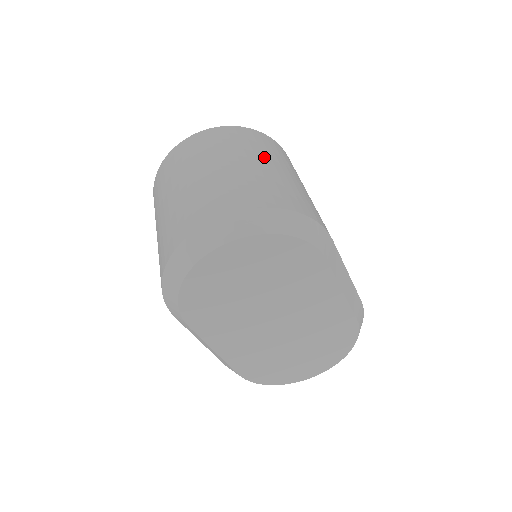
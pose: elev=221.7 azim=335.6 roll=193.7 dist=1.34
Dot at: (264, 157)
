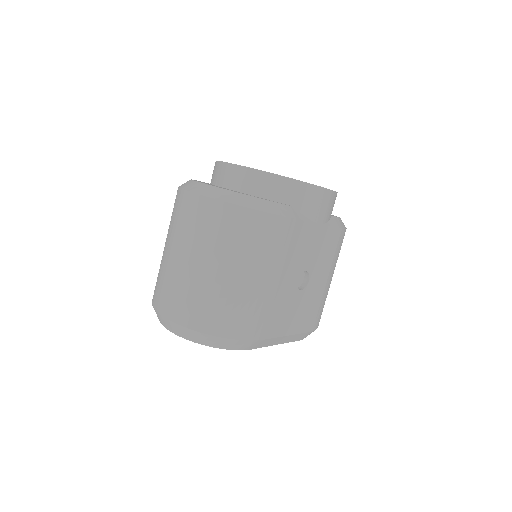
Dot at: (236, 263)
